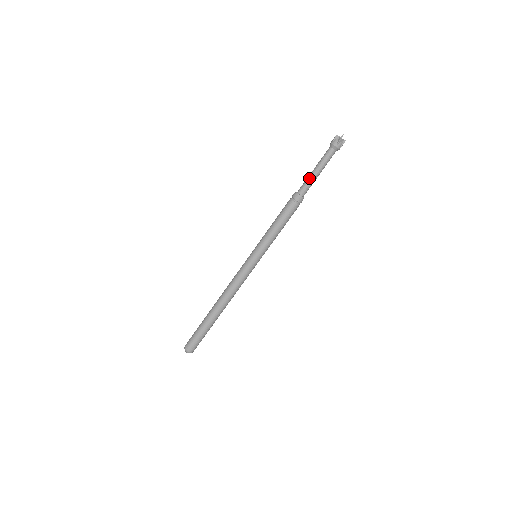
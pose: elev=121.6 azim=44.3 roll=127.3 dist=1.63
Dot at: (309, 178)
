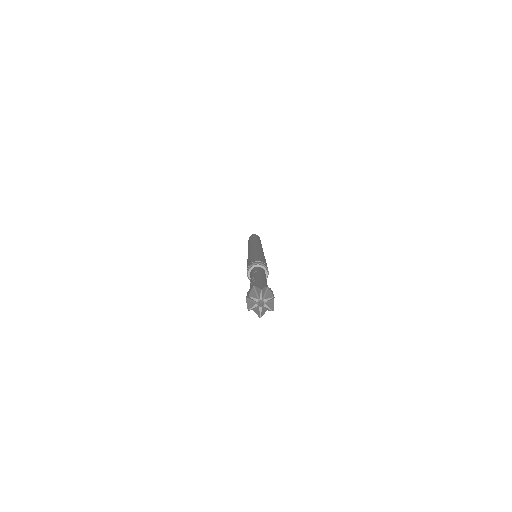
Dot at: occluded
